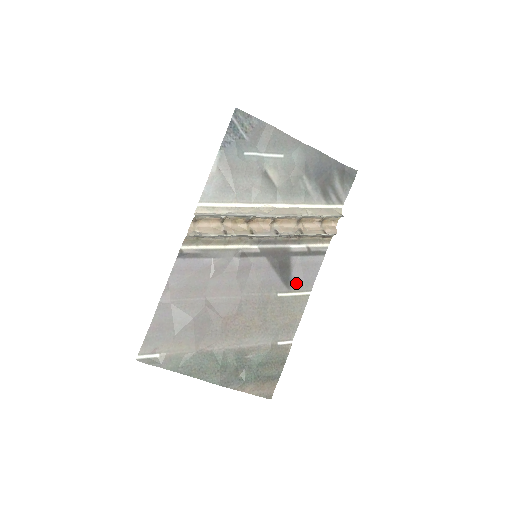
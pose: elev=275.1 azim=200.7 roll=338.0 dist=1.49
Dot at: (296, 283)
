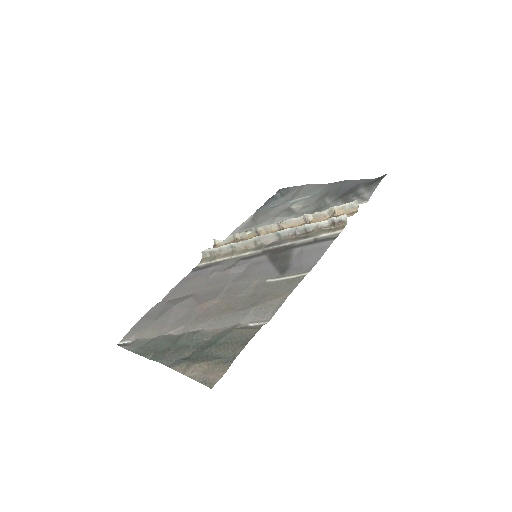
Dot at: (293, 269)
